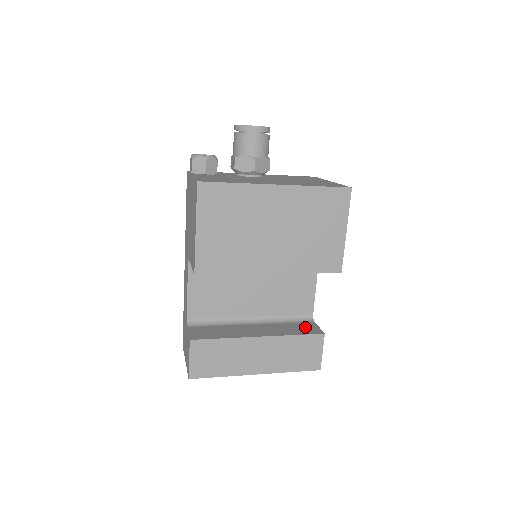
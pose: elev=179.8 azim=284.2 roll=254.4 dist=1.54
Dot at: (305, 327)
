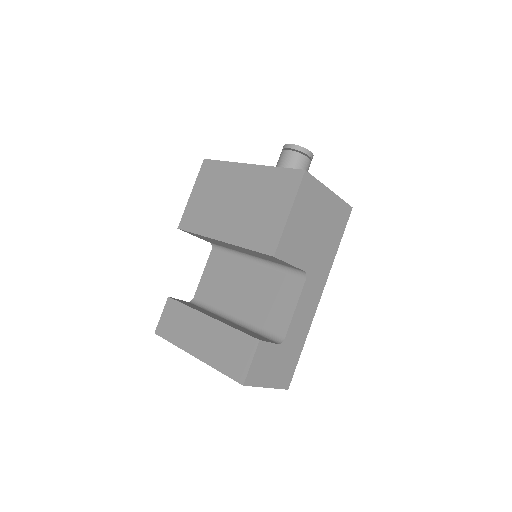
Dot at: (258, 336)
